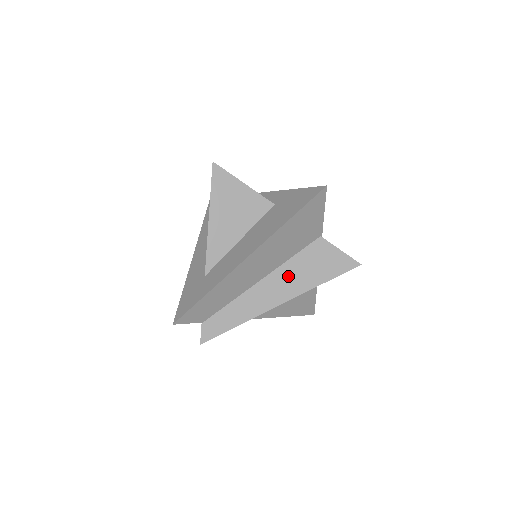
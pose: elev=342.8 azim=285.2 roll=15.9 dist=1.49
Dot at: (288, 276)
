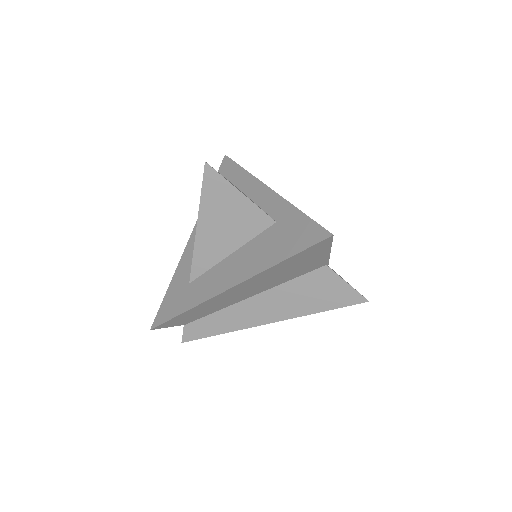
Dot at: (281, 299)
